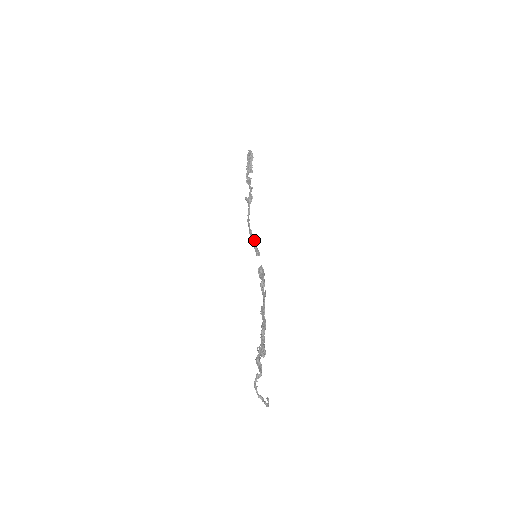
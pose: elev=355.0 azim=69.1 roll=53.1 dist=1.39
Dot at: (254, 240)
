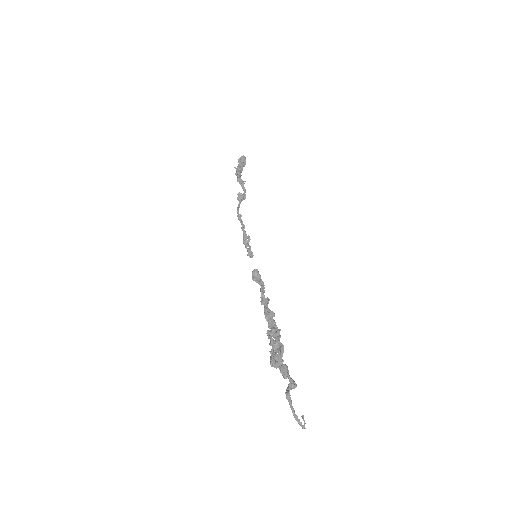
Dot at: (249, 239)
